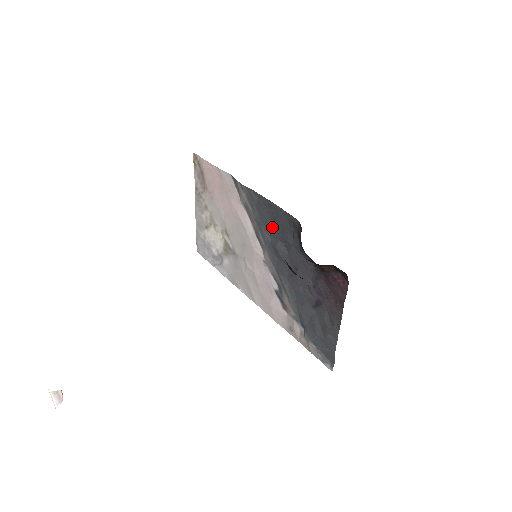
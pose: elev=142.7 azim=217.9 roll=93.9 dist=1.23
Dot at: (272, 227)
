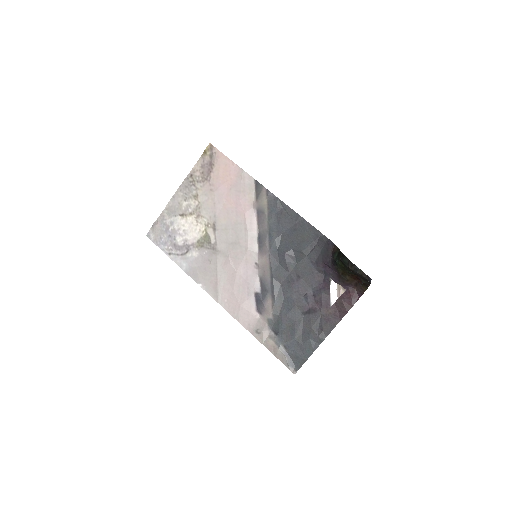
Dot at: (288, 236)
